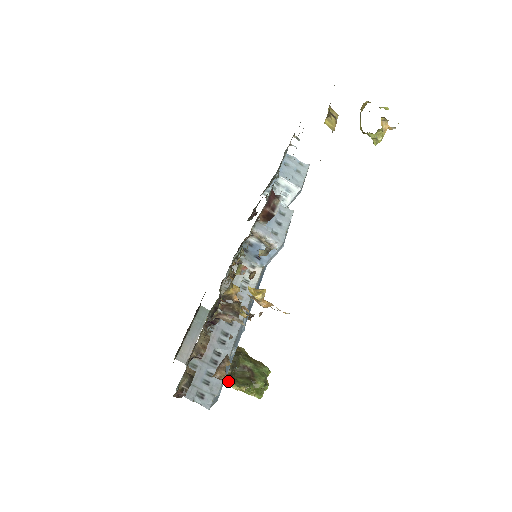
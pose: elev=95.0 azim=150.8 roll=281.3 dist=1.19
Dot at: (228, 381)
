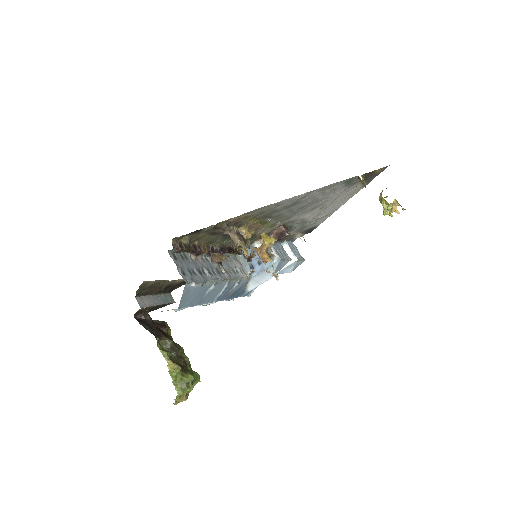
Dot at: (165, 350)
